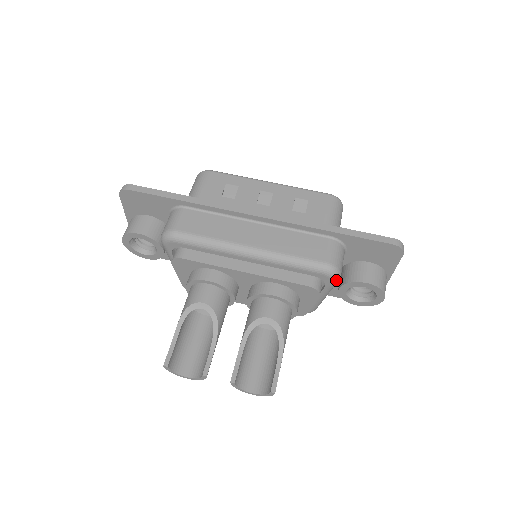
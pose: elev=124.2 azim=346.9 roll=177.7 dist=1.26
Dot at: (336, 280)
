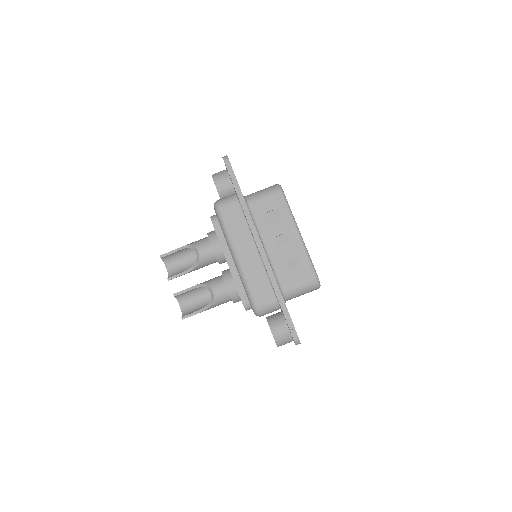
Dot at: (256, 315)
